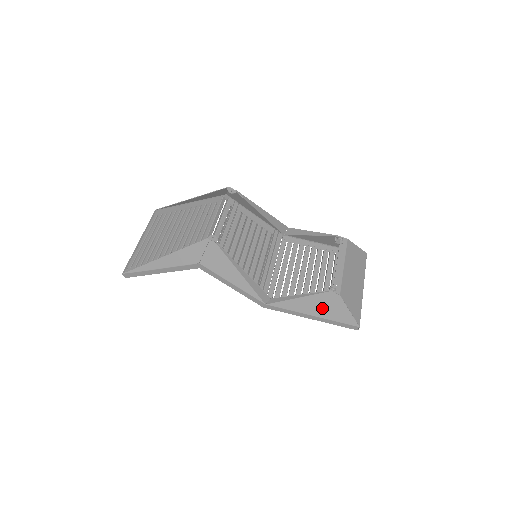
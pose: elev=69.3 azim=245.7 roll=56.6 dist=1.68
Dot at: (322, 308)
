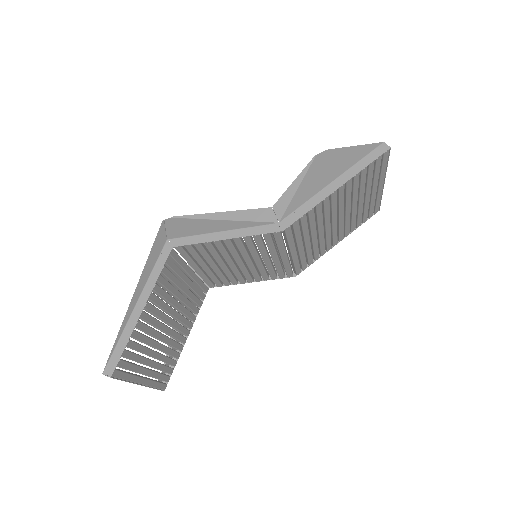
Dot at: (330, 169)
